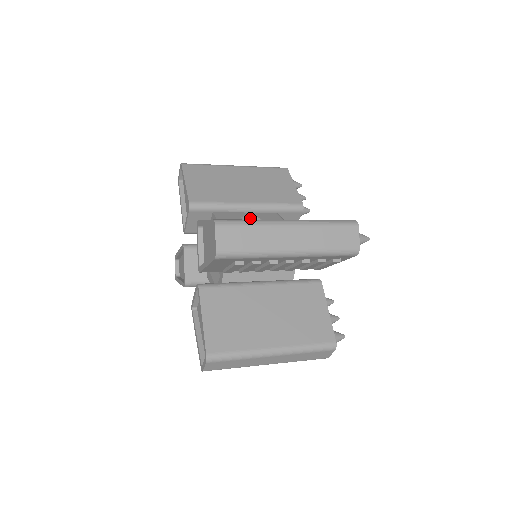
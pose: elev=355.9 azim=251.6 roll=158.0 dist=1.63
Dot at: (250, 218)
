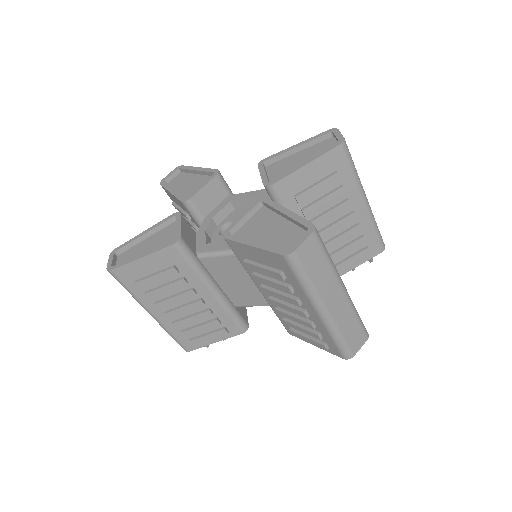
Dot at: occluded
